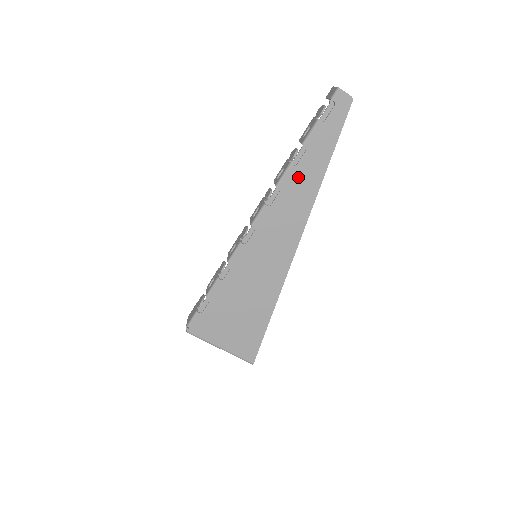
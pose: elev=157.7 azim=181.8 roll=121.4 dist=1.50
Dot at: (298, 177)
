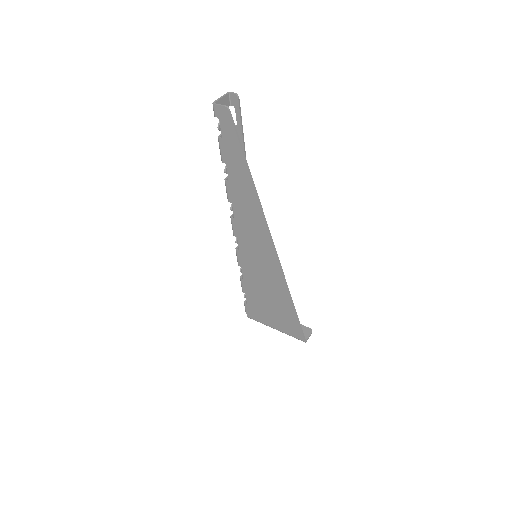
Dot at: (236, 189)
